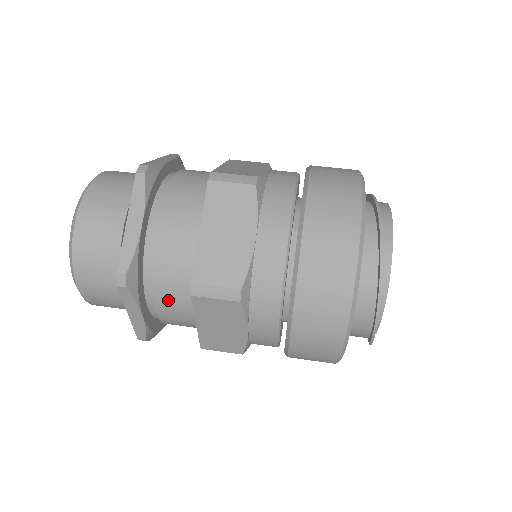
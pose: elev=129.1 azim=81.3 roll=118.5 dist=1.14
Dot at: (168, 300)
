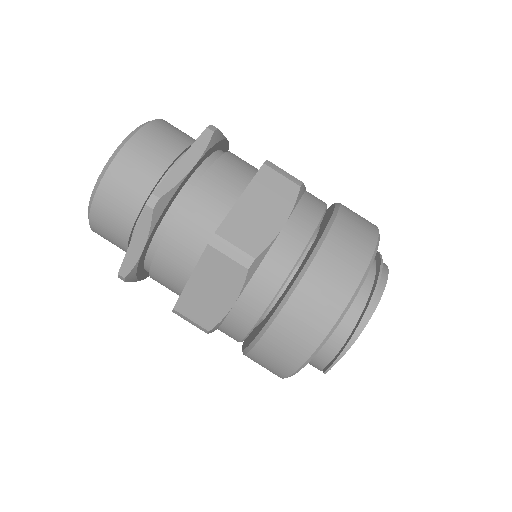
Dot at: (176, 244)
